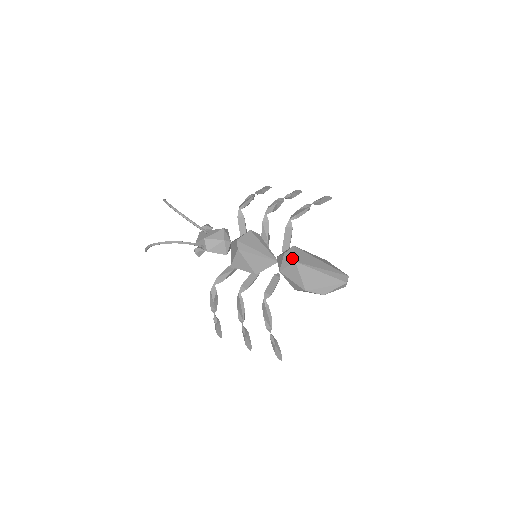
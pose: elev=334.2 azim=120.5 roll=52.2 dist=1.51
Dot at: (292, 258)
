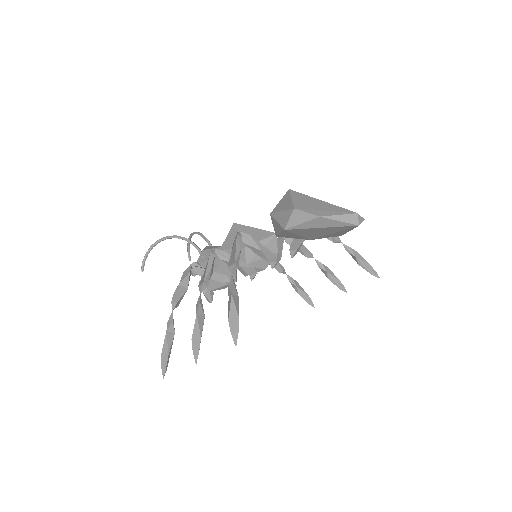
Dot at: occluded
